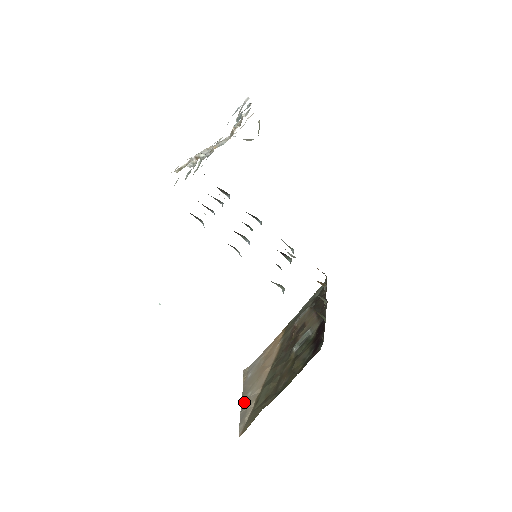
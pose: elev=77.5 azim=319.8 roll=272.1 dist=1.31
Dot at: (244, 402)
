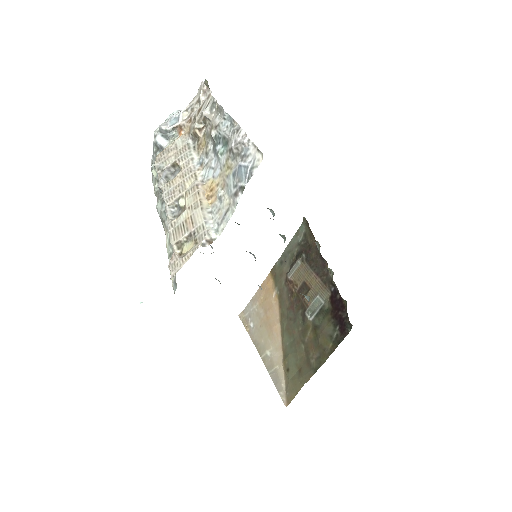
Dot at: (267, 362)
